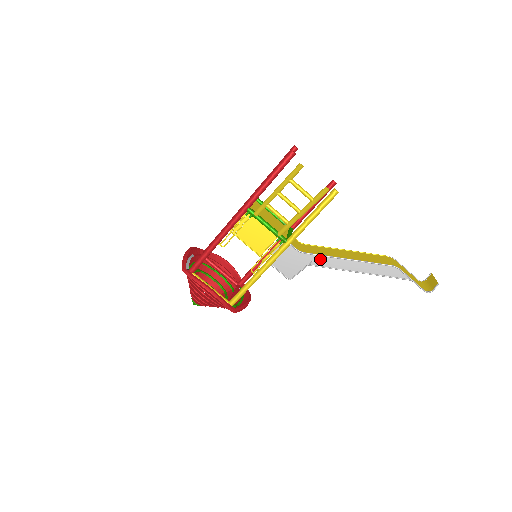
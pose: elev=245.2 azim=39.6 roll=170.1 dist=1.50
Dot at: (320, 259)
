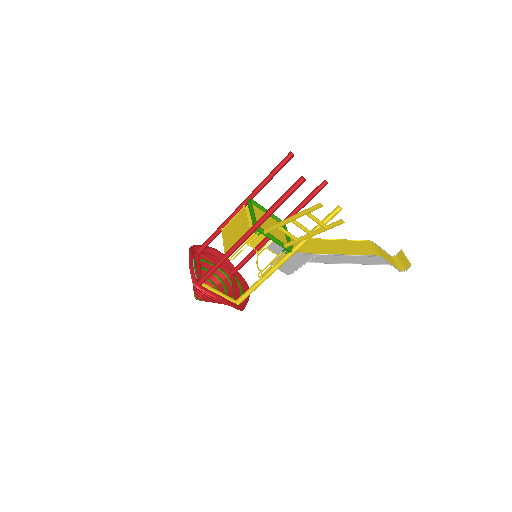
Dot at: (317, 257)
